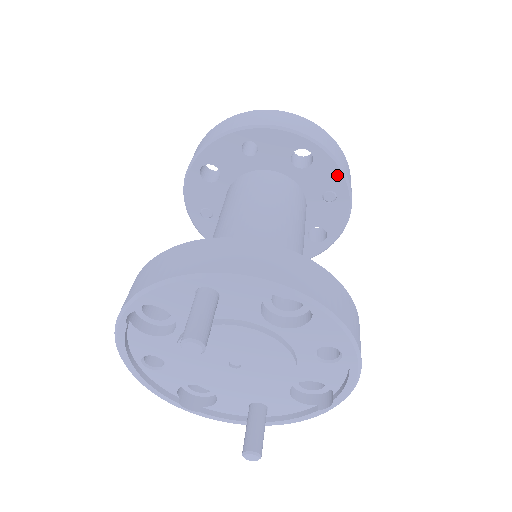
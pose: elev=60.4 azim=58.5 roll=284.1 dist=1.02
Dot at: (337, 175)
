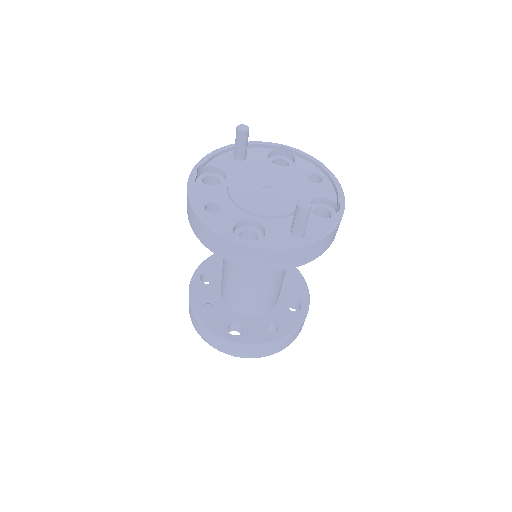
Dot at: occluded
